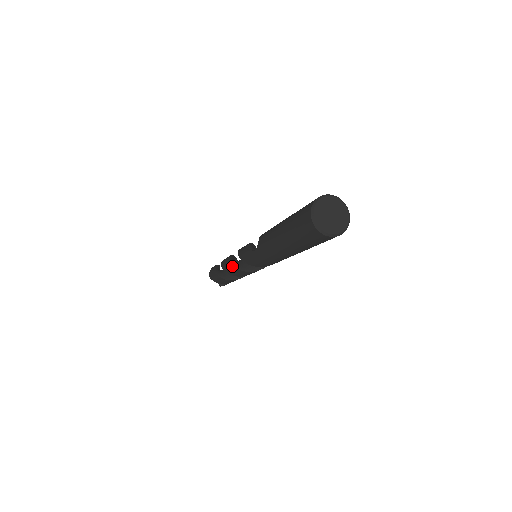
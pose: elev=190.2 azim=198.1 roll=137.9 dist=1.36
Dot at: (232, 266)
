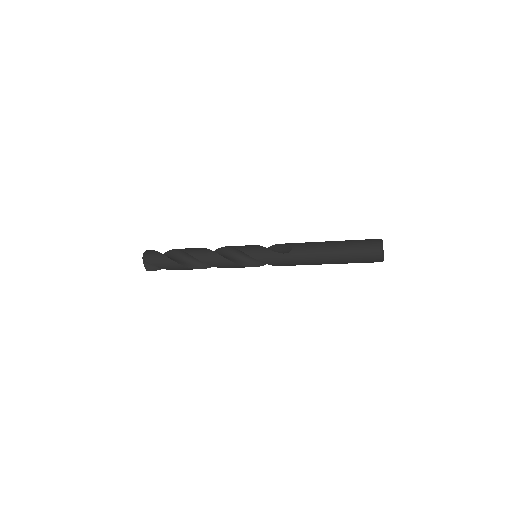
Dot at: (224, 258)
